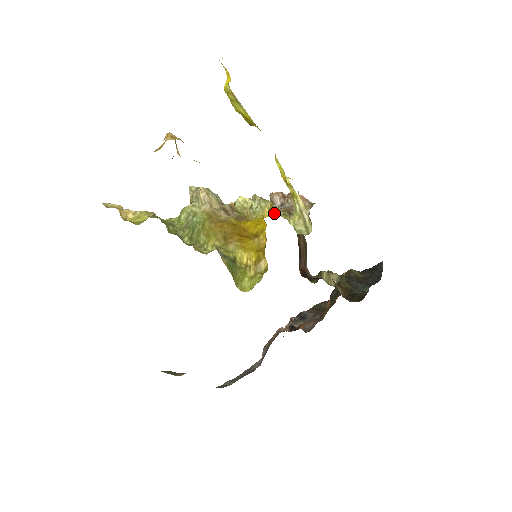
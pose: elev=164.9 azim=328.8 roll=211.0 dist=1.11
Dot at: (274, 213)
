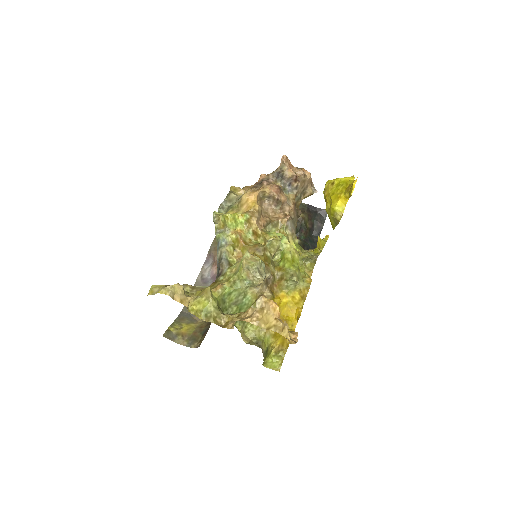
Dot at: (290, 237)
